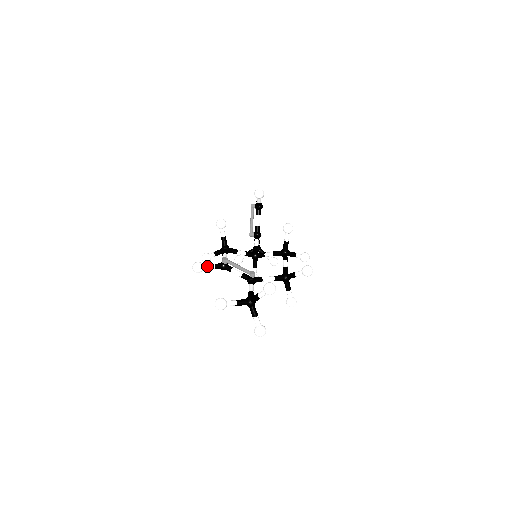
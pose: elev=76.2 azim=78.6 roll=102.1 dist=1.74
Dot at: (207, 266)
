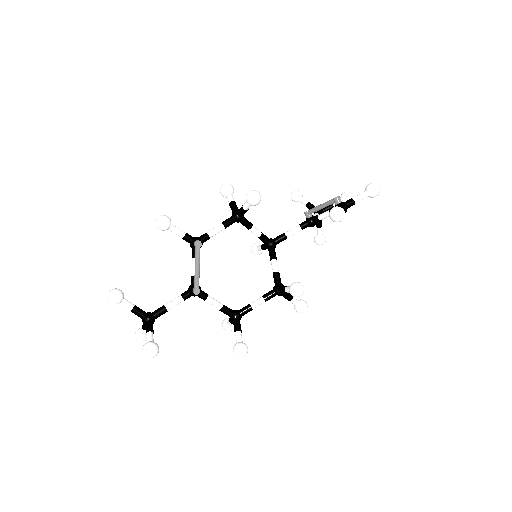
Dot at: (174, 231)
